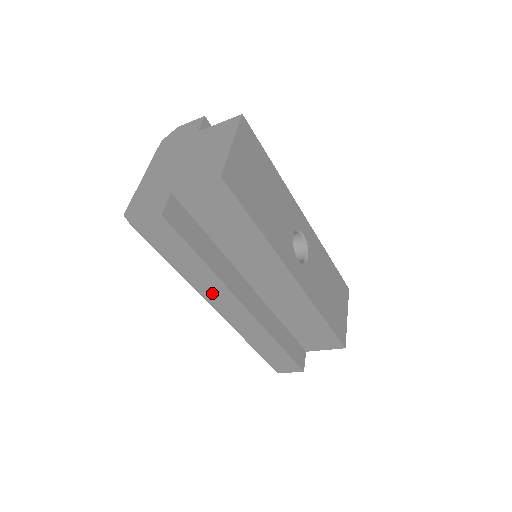
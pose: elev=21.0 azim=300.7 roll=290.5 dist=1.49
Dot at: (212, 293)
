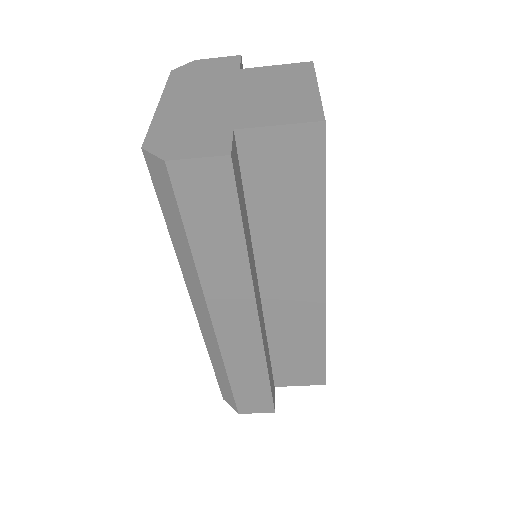
Dot at: (224, 294)
